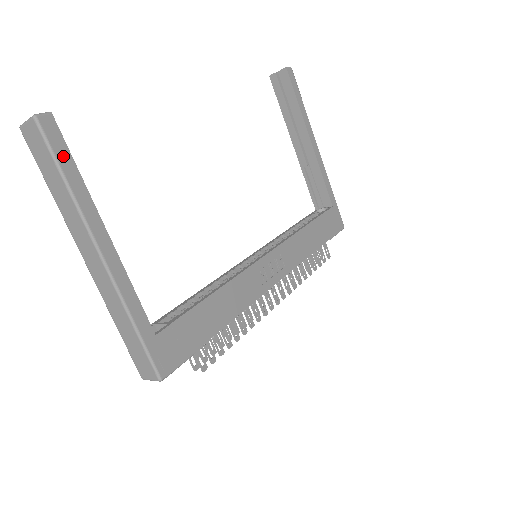
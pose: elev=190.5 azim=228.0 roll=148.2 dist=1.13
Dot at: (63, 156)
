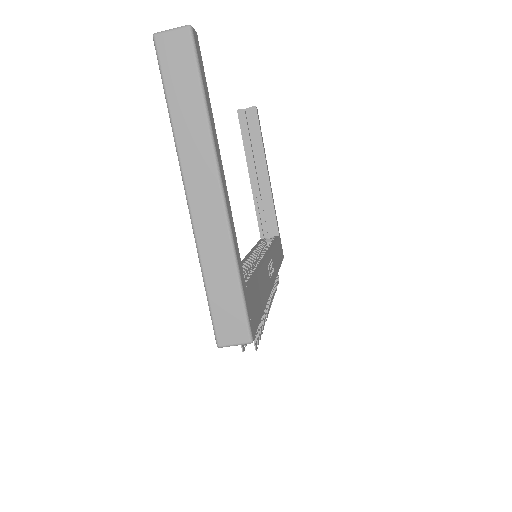
Dot at: (203, 76)
